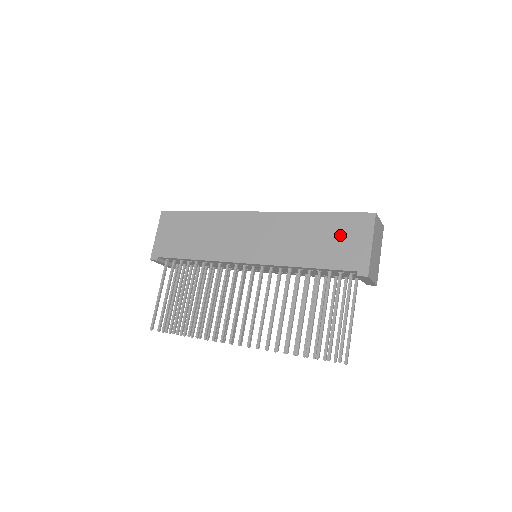
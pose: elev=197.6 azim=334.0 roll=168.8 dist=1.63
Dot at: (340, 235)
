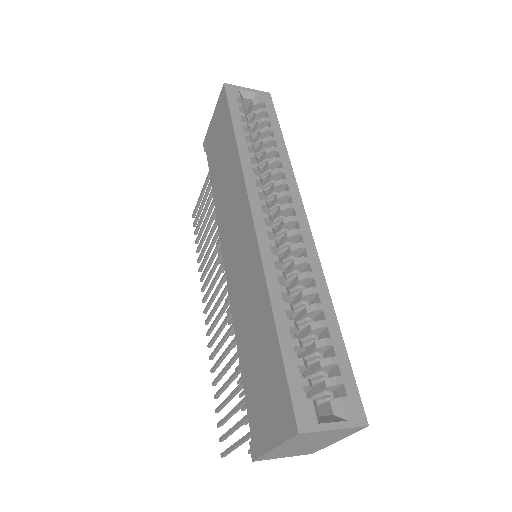
Dot at: (267, 383)
